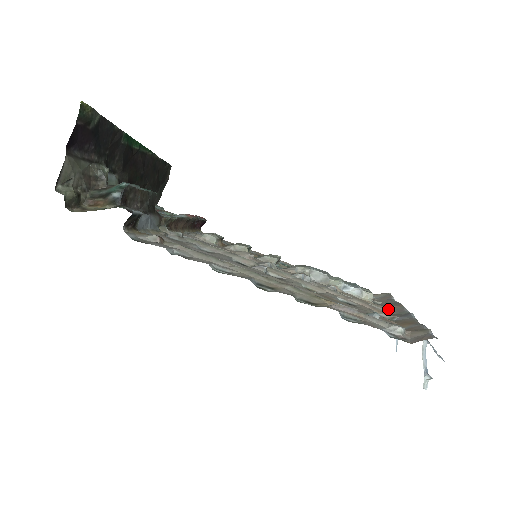
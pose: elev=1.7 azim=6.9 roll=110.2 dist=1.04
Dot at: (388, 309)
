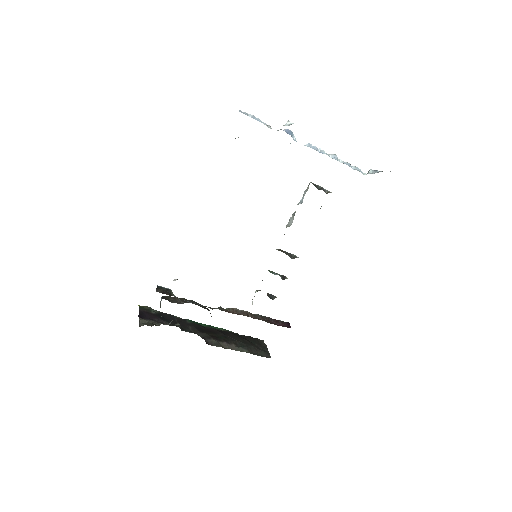
Dot at: occluded
